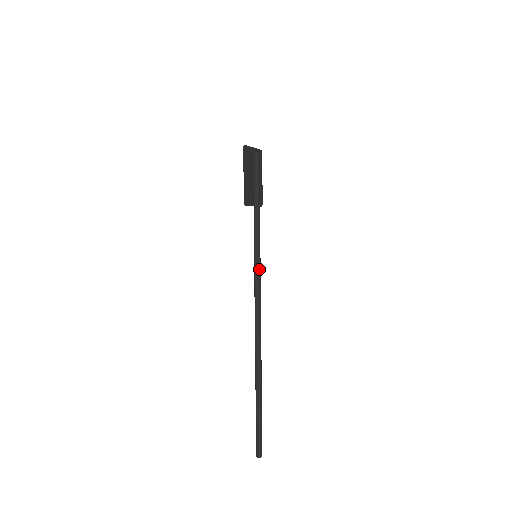
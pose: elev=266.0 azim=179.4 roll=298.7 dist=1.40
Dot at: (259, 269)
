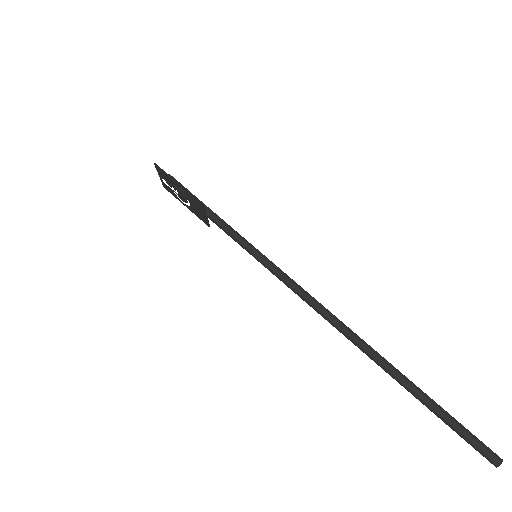
Dot at: (272, 263)
